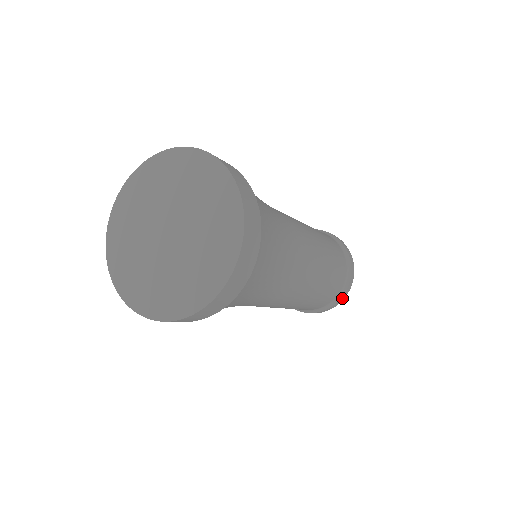
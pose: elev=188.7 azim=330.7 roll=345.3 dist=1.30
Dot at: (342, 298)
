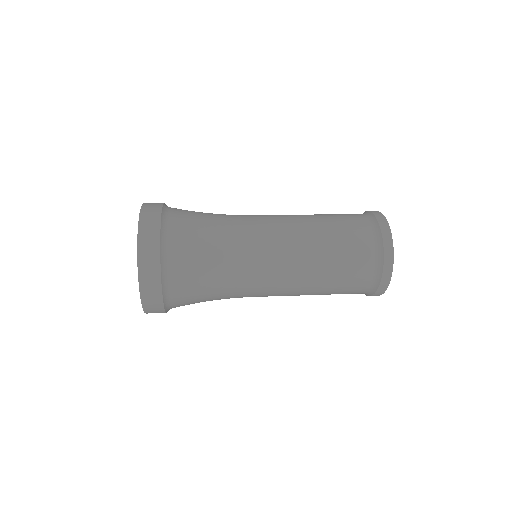
Dot at: (380, 290)
